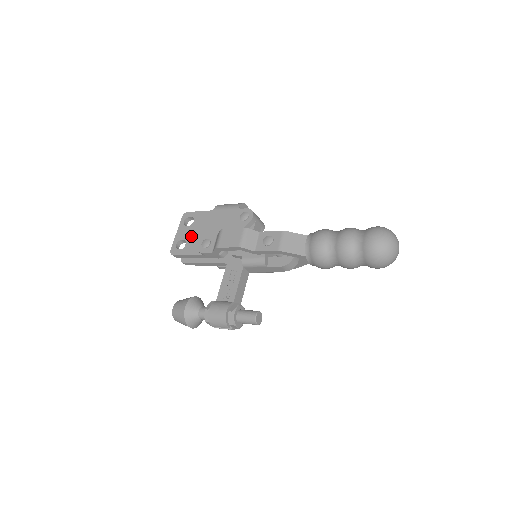
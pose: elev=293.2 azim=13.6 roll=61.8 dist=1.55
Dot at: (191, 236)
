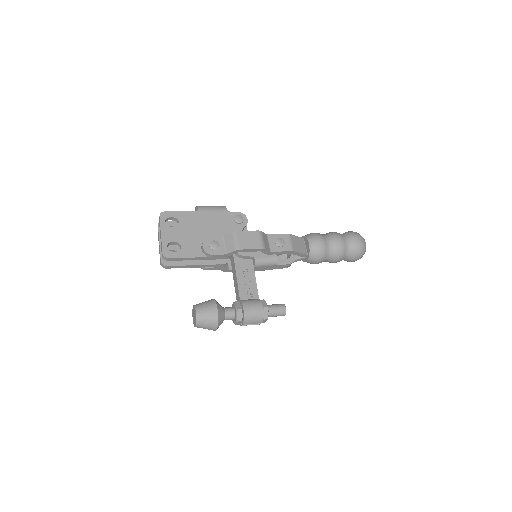
Dot at: (184, 238)
